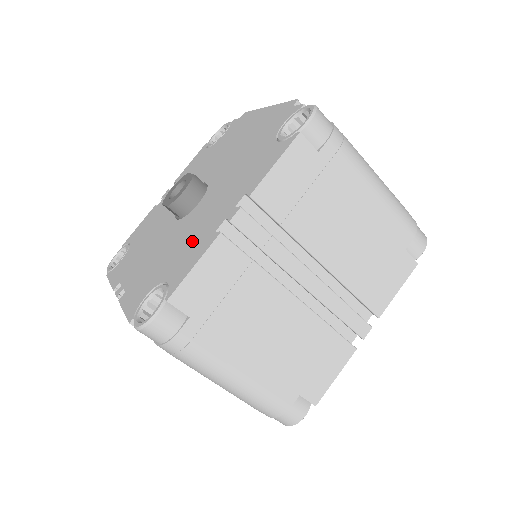
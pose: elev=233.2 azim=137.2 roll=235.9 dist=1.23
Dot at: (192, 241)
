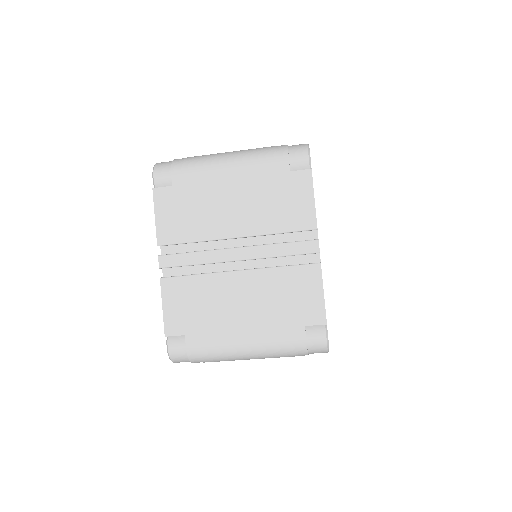
Dot at: occluded
